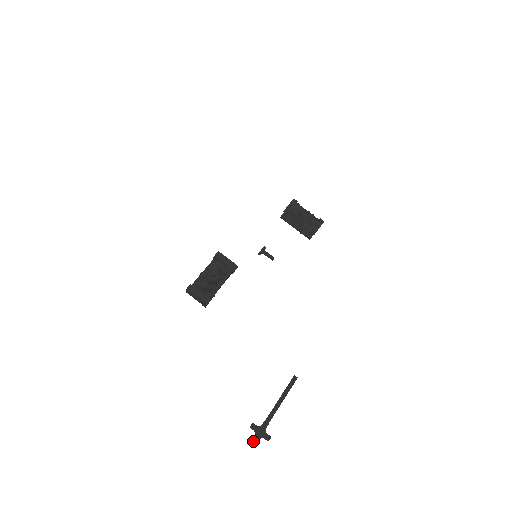
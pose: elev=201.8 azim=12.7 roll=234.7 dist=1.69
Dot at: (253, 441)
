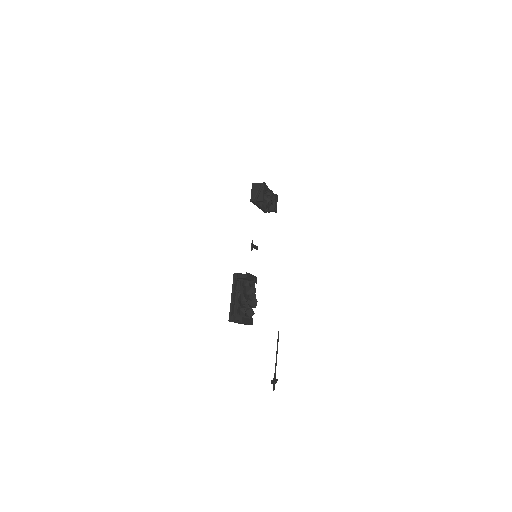
Dot at: (273, 390)
